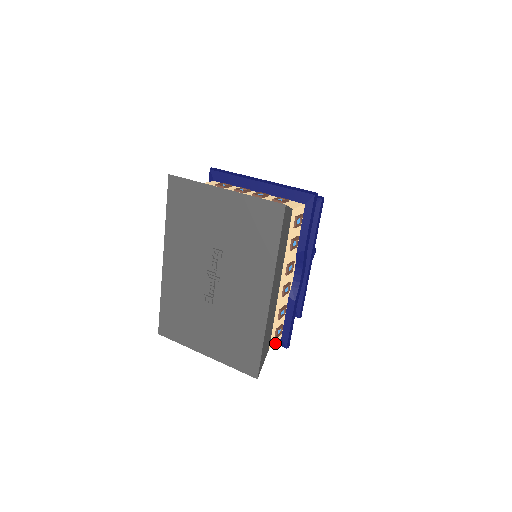
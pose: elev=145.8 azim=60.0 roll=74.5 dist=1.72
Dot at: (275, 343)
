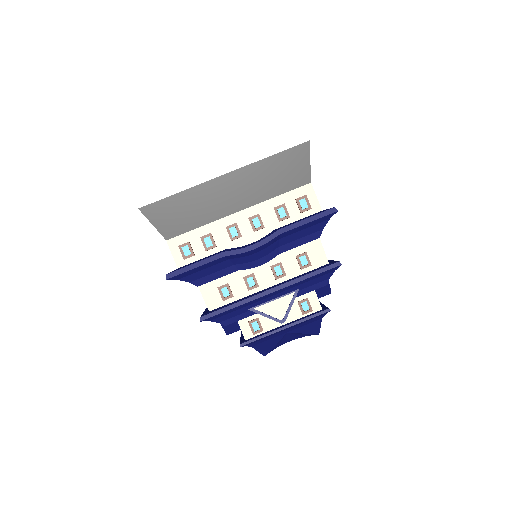
Dot at: occluded
